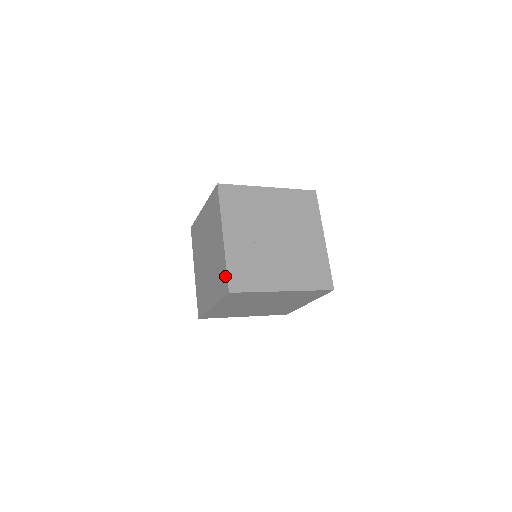
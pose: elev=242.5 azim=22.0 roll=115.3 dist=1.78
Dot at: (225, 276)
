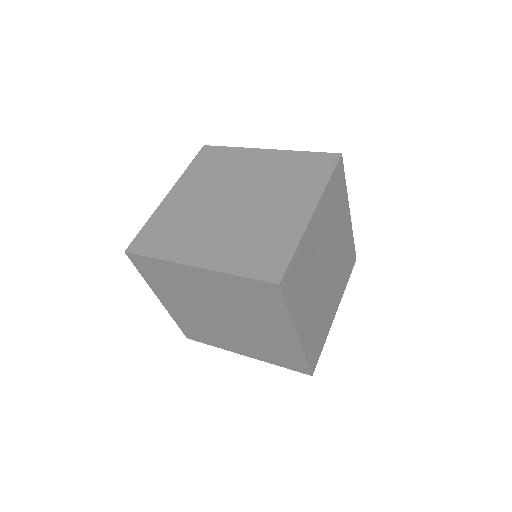
Dot at: (283, 258)
